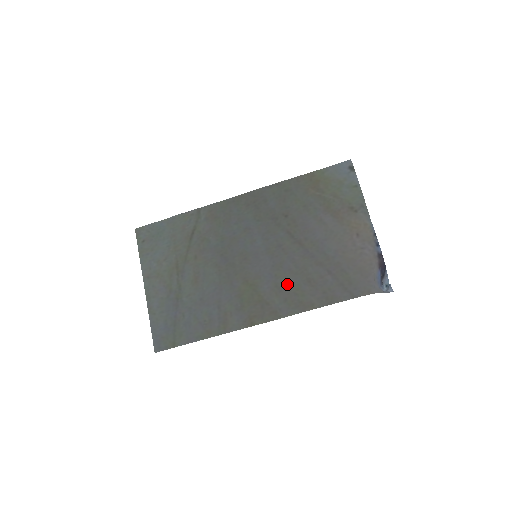
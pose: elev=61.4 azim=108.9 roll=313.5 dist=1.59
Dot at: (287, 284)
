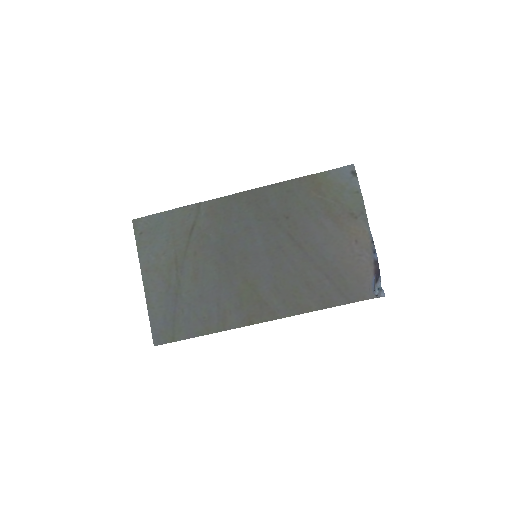
Dot at: (286, 286)
